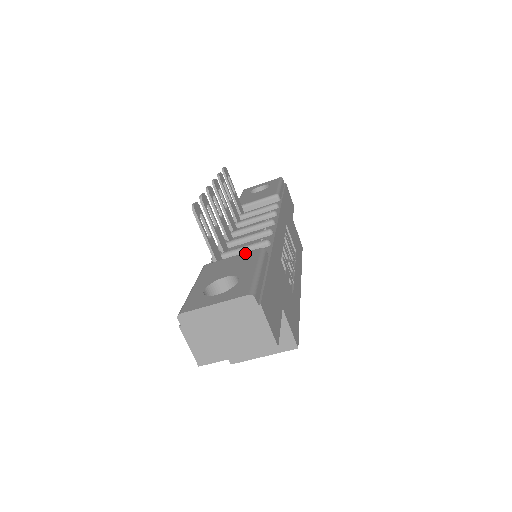
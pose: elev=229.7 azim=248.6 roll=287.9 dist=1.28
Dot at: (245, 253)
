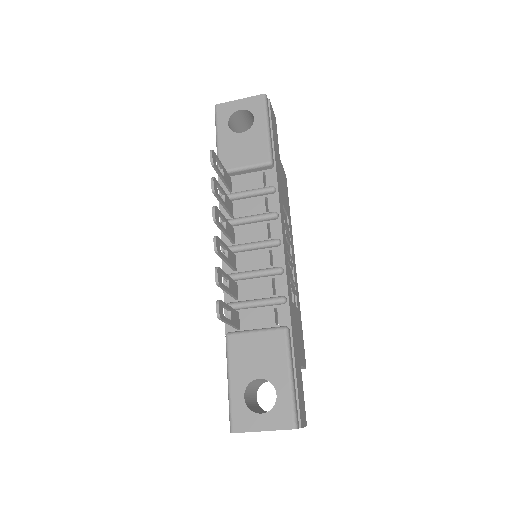
Dot at: (269, 333)
